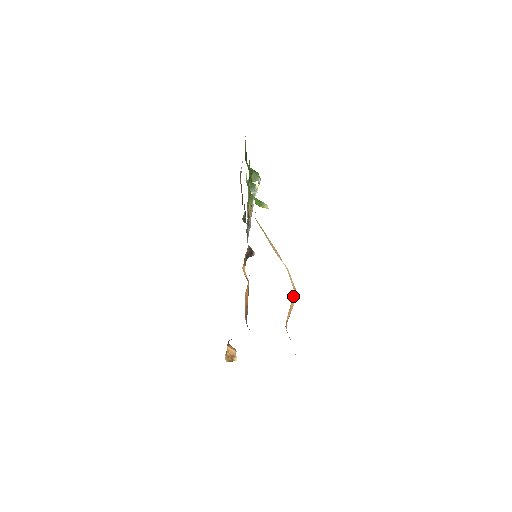
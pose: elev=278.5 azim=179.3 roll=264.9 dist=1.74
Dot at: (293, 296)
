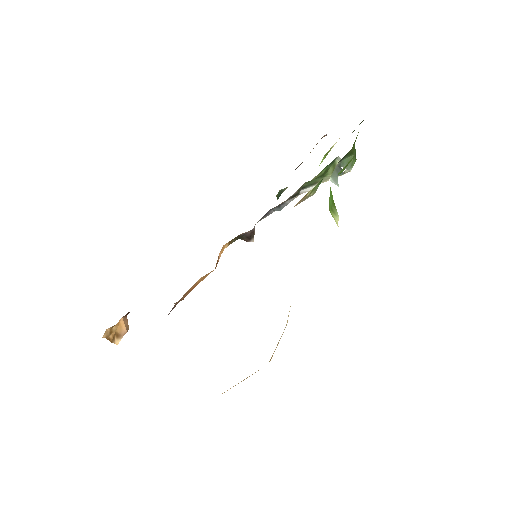
Dot at: occluded
